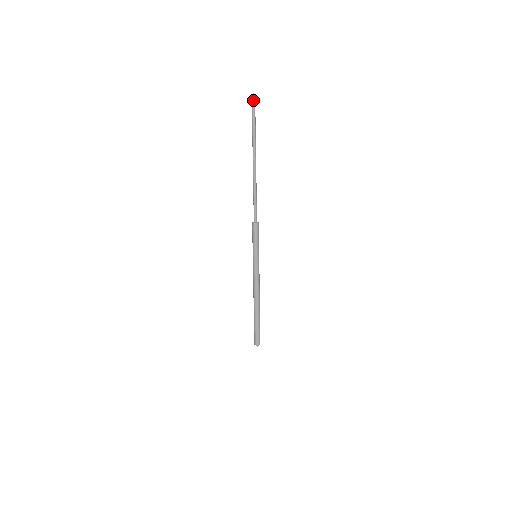
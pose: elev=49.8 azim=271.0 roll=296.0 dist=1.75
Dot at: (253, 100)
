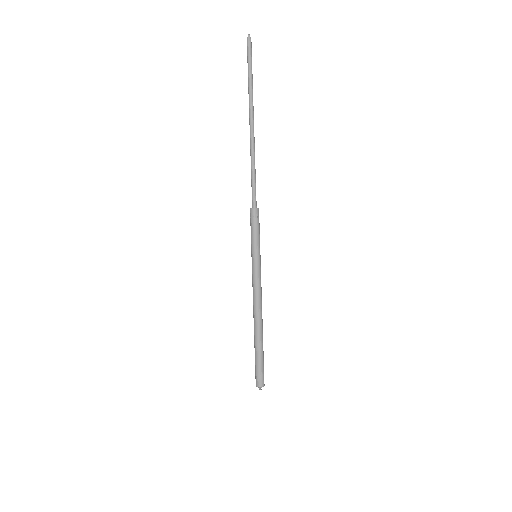
Dot at: (248, 43)
